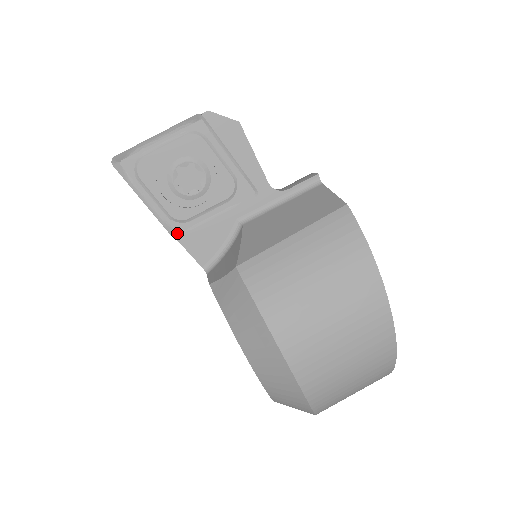
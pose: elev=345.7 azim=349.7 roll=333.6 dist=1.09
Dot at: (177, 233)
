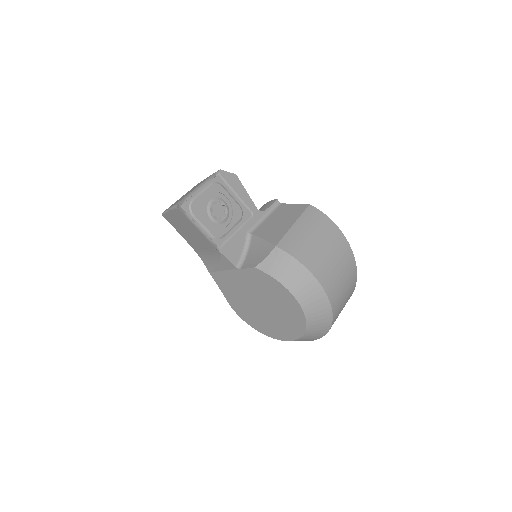
Dot at: (218, 247)
